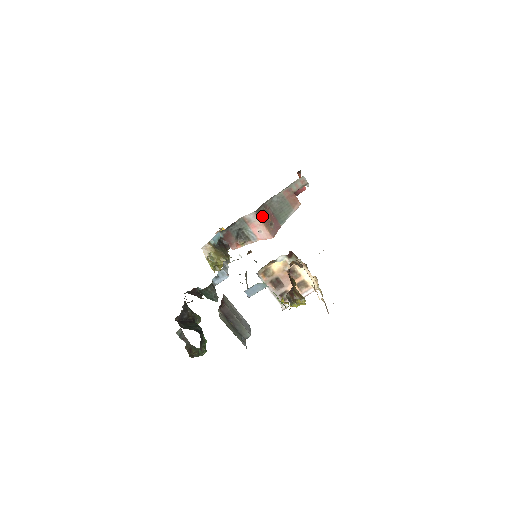
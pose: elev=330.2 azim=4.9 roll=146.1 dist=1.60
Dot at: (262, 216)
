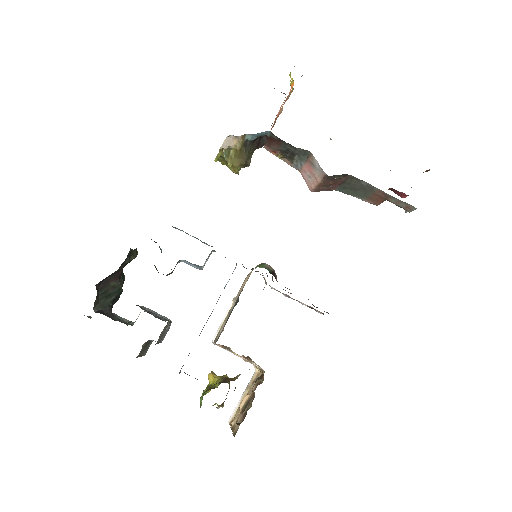
Dot at: (329, 179)
